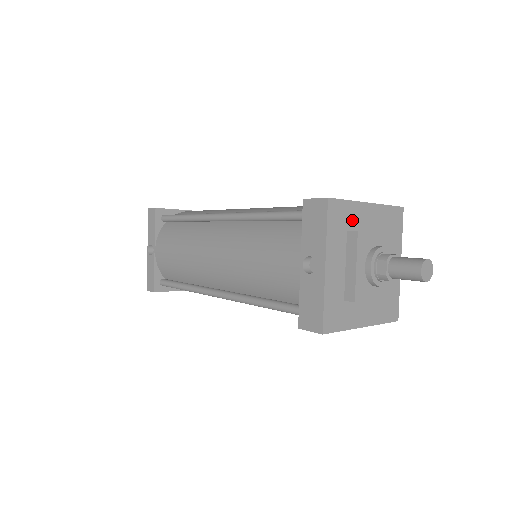
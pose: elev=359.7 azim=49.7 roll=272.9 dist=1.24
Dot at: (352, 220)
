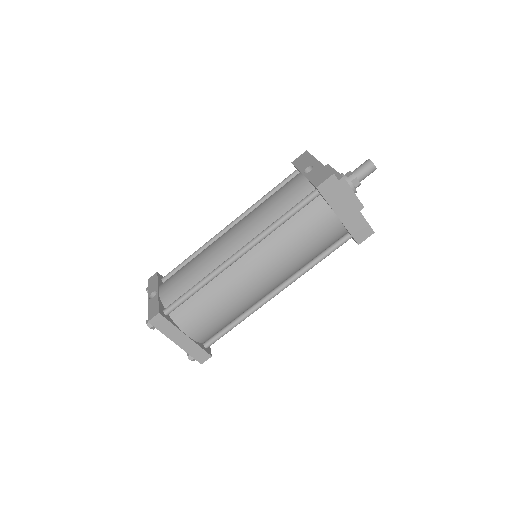
Dot at: occluded
